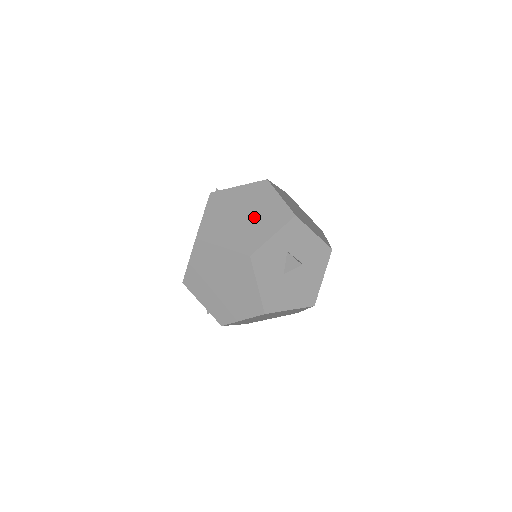
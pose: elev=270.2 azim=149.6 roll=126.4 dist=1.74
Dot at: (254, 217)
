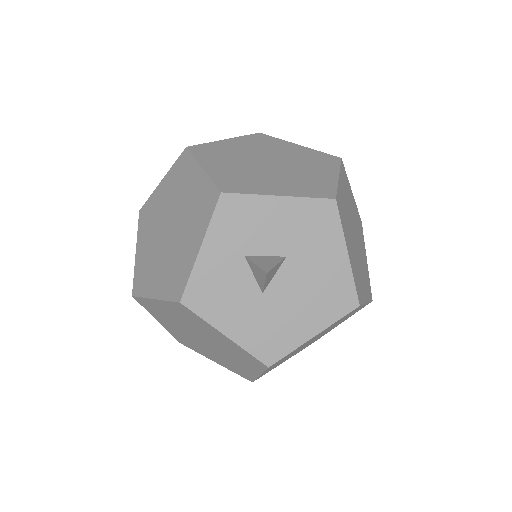
Dot at: (178, 226)
